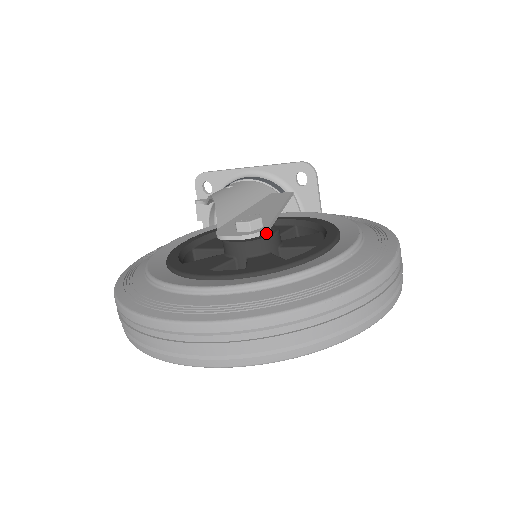
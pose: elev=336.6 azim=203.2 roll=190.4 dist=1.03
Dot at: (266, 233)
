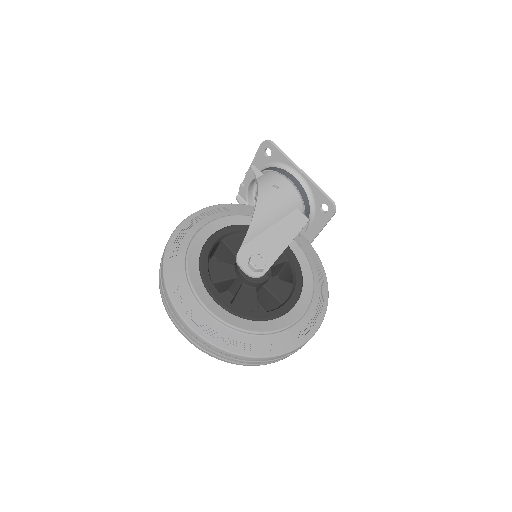
Dot at: (262, 276)
